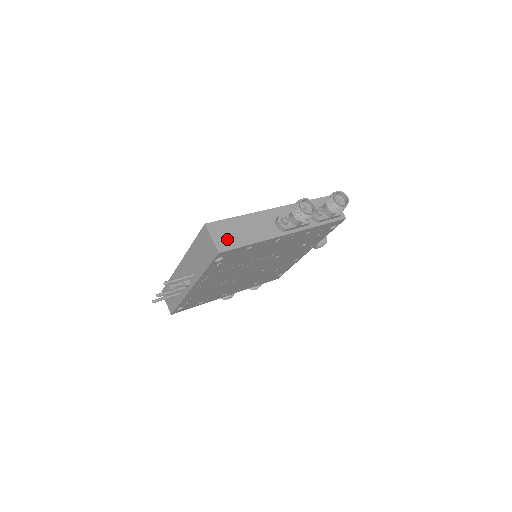
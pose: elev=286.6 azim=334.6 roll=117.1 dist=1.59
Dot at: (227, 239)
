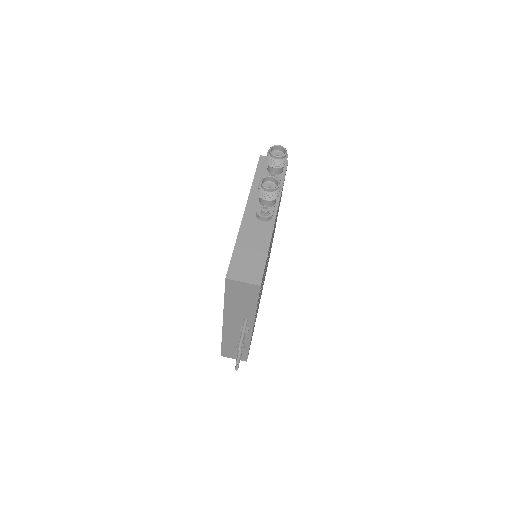
Dot at: (251, 270)
